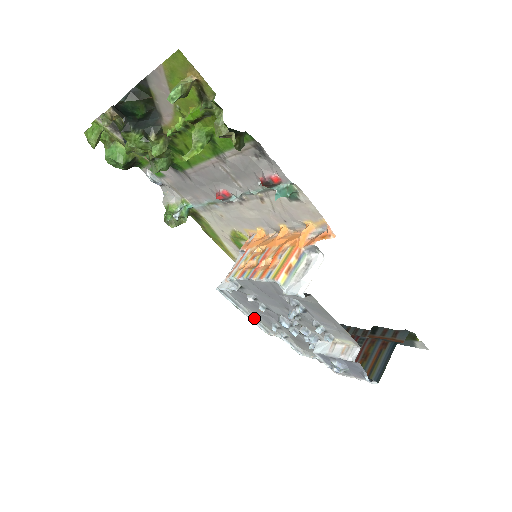
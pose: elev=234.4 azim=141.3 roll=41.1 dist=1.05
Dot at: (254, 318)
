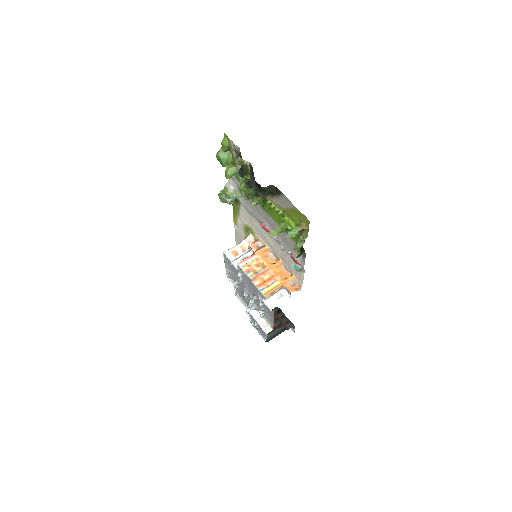
Dot at: (228, 270)
